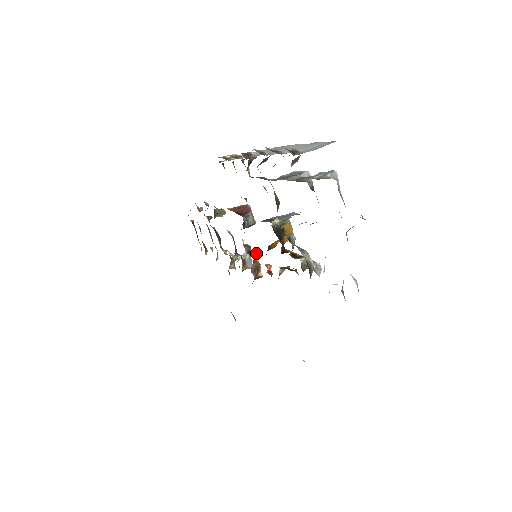
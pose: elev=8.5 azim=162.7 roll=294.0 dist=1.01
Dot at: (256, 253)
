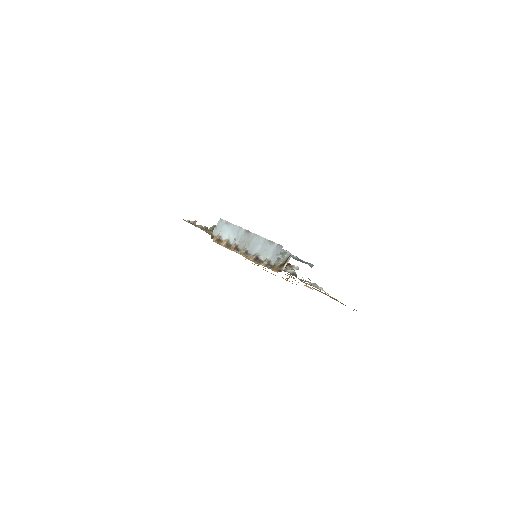
Dot at: occluded
